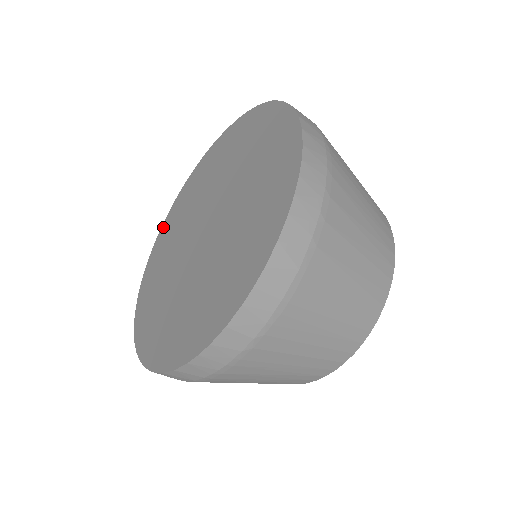
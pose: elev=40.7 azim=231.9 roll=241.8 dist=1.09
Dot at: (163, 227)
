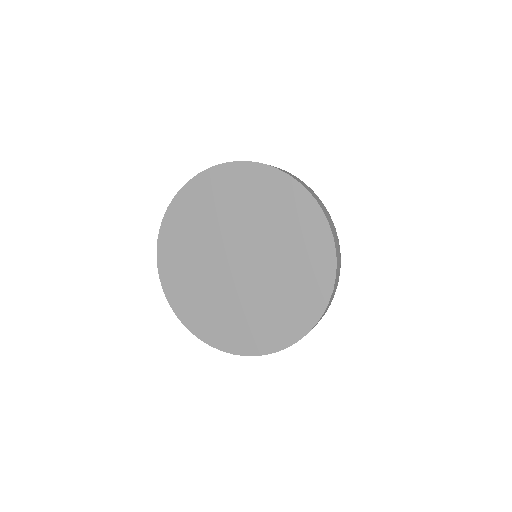
Dot at: (165, 283)
